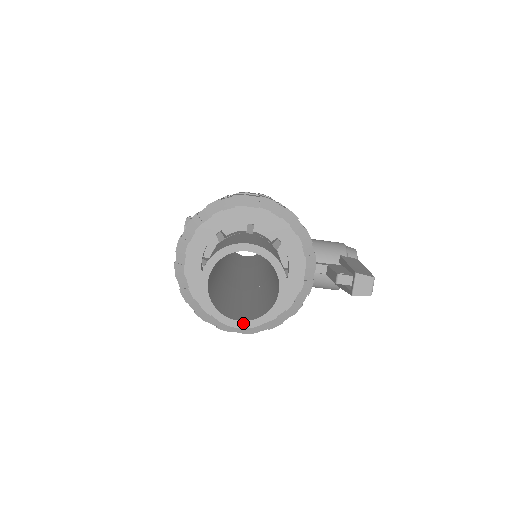
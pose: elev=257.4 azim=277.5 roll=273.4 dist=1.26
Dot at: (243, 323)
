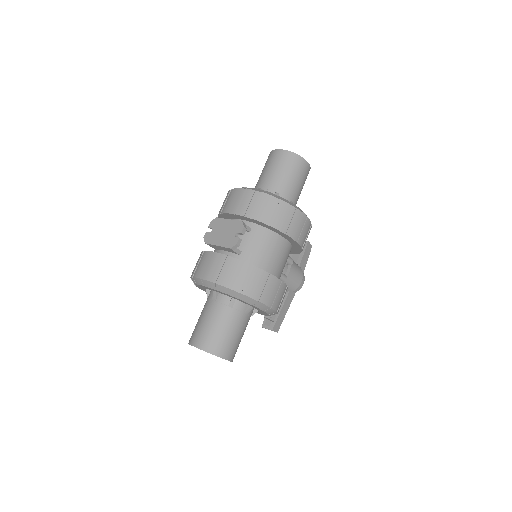
Dot at: occluded
